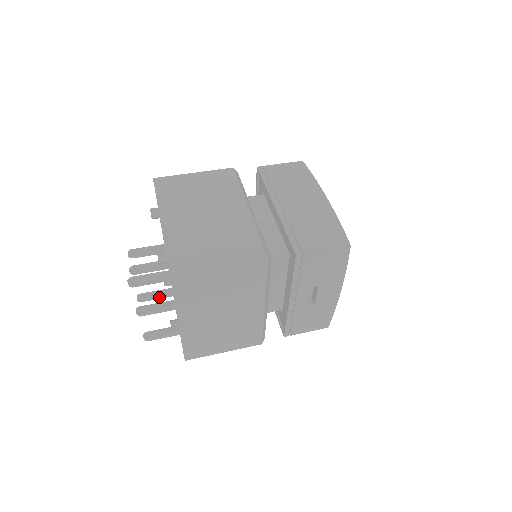
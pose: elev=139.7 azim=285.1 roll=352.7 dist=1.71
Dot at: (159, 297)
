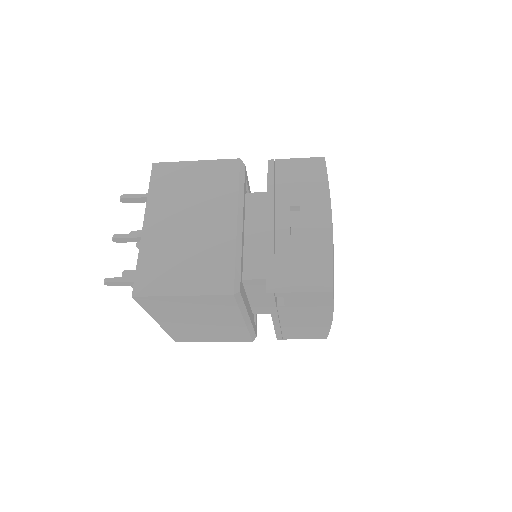
Dot at: occluded
